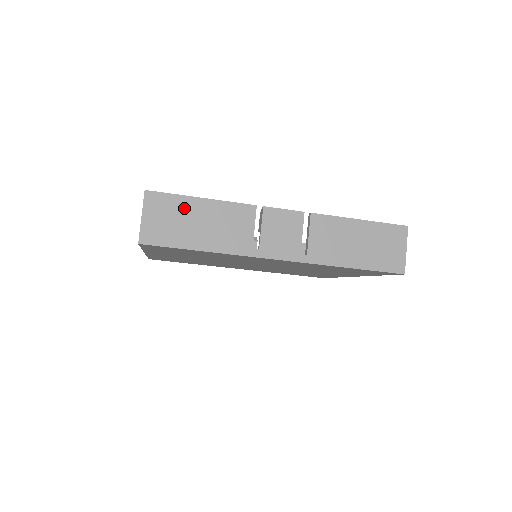
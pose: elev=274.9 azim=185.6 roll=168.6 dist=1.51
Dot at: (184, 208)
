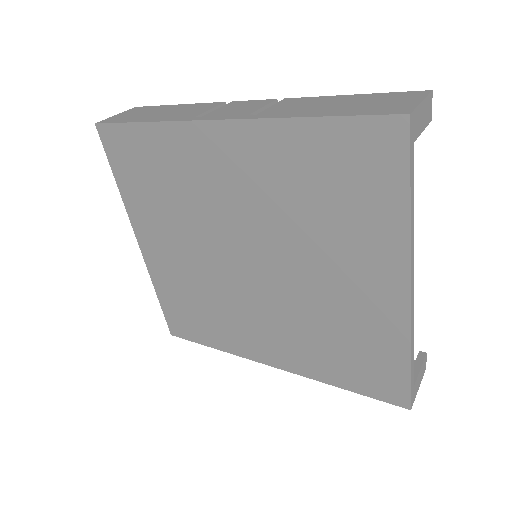
Dot at: (156, 109)
